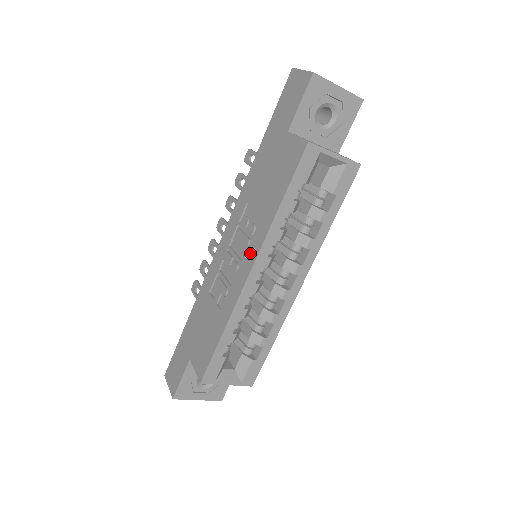
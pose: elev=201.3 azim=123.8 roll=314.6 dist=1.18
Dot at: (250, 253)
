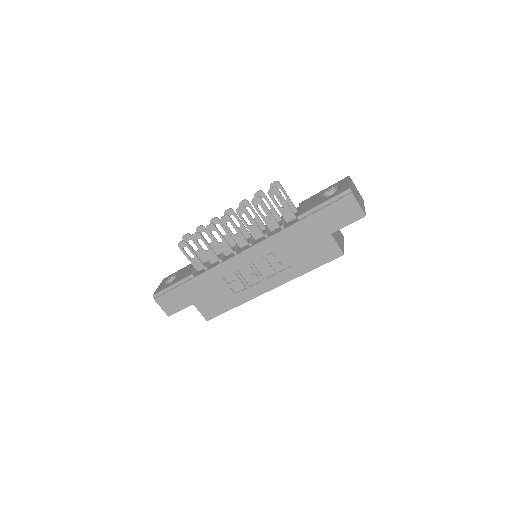
Dot at: (274, 280)
